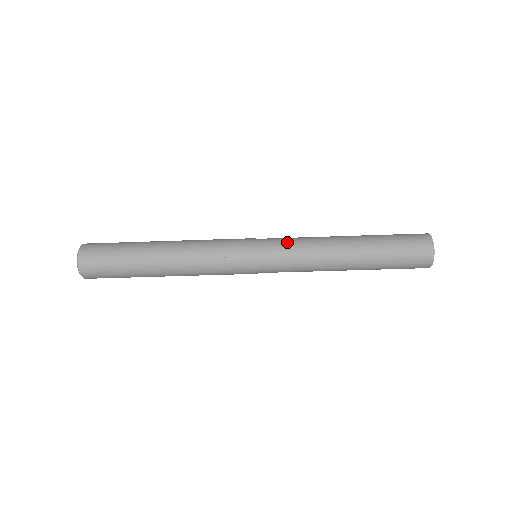
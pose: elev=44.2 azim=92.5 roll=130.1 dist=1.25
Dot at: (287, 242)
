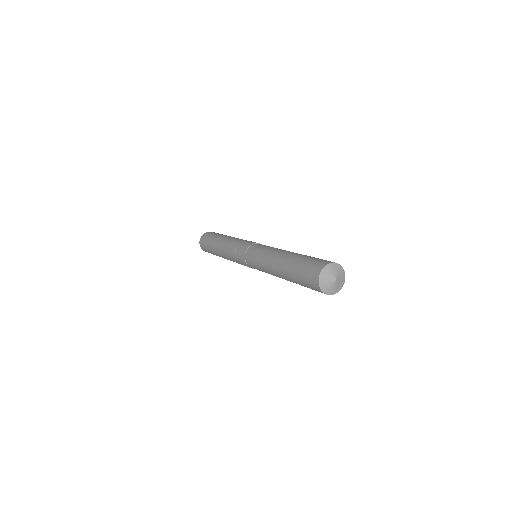
Dot at: (261, 248)
